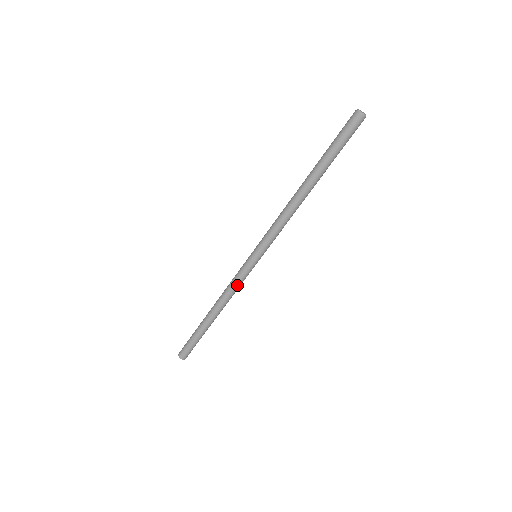
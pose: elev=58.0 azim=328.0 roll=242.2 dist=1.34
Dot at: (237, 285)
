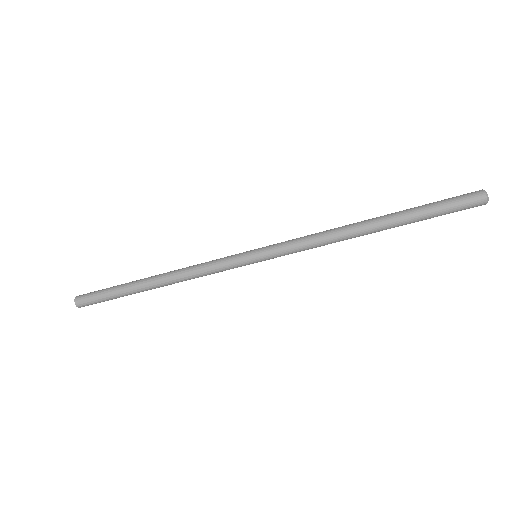
Dot at: (209, 268)
